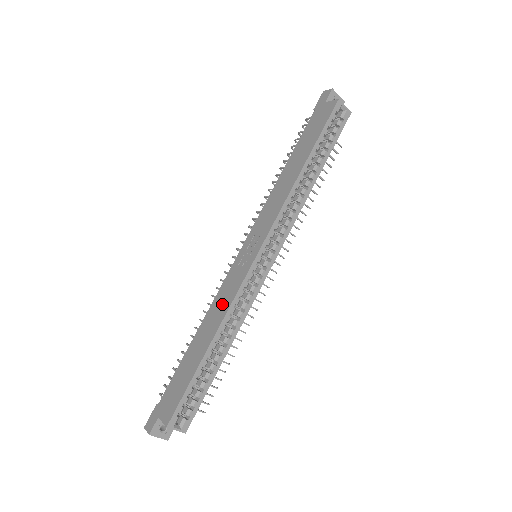
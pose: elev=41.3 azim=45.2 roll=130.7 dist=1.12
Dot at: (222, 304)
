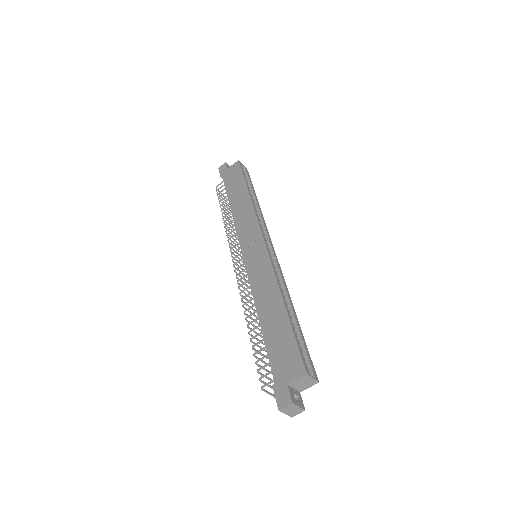
Dot at: (265, 282)
